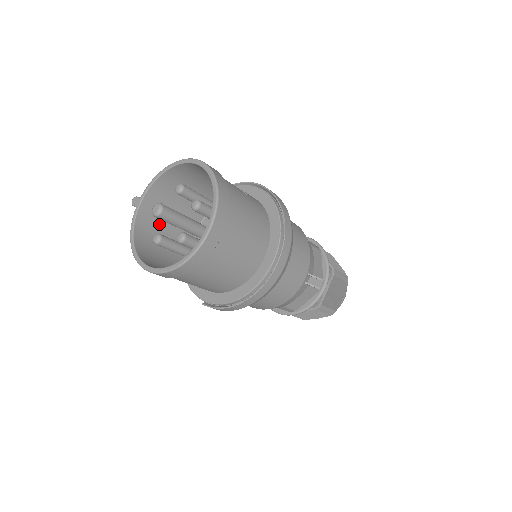
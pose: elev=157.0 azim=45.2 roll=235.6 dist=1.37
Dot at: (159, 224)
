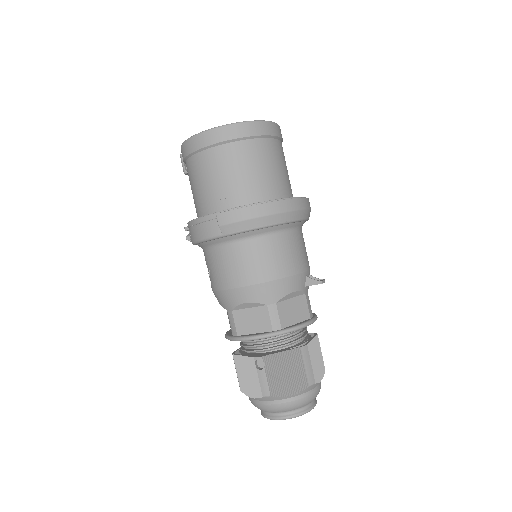
Dot at: occluded
